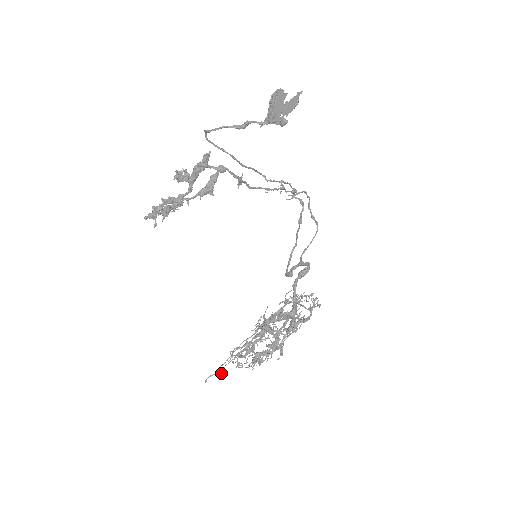
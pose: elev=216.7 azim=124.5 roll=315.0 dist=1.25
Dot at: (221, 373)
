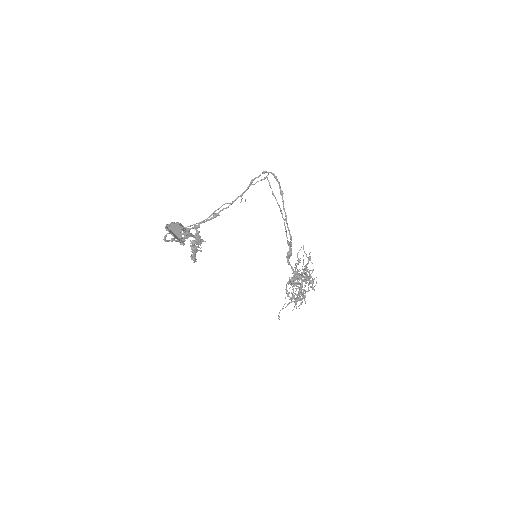
Dot at: occluded
